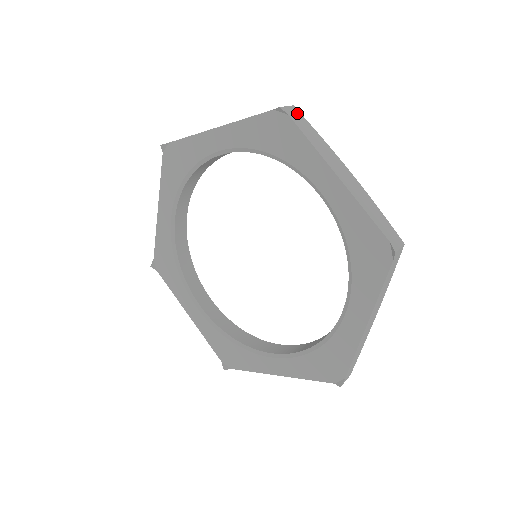
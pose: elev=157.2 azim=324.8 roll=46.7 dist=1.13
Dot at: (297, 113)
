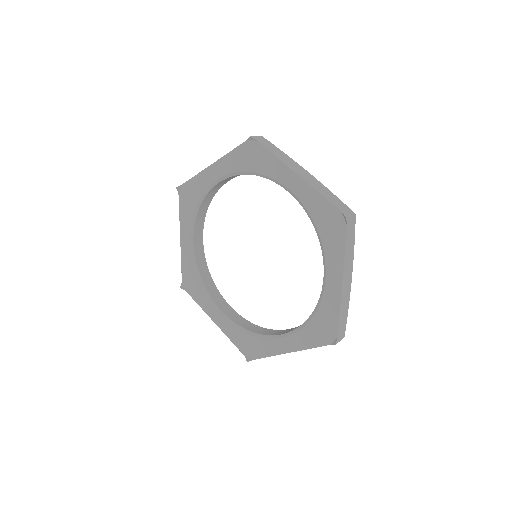
Dot at: (264, 140)
